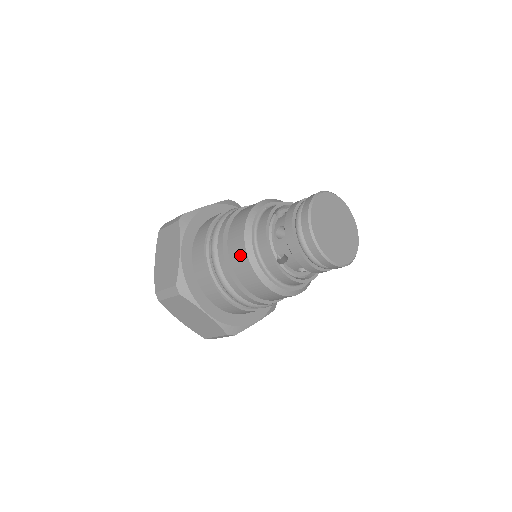
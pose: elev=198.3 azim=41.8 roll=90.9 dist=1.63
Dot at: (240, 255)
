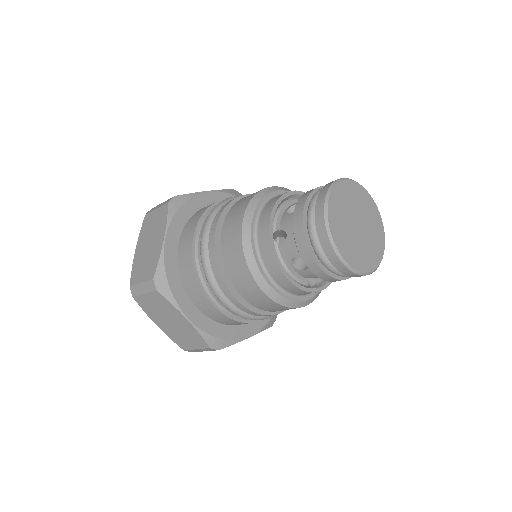
Dot at: (267, 304)
